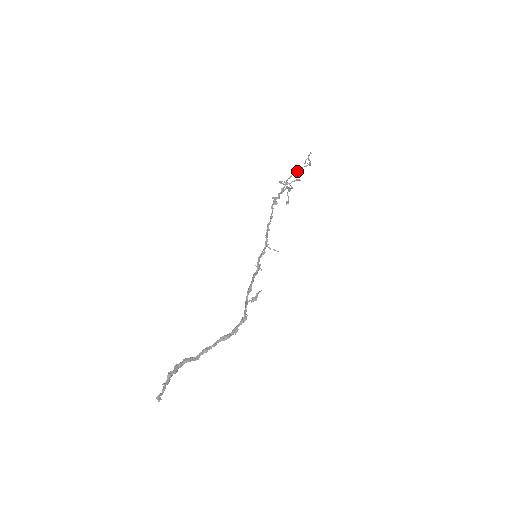
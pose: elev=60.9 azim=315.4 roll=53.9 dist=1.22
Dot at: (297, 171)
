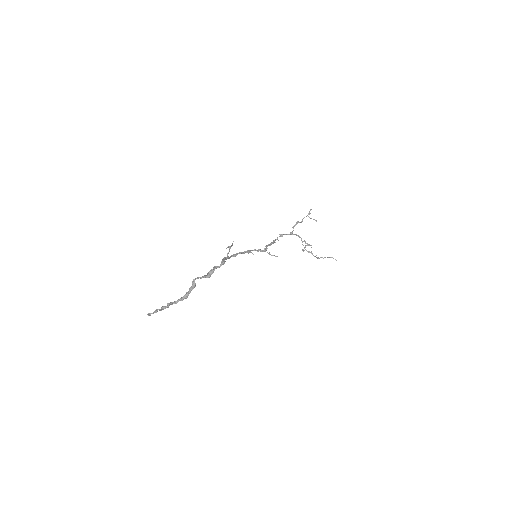
Dot at: (301, 221)
